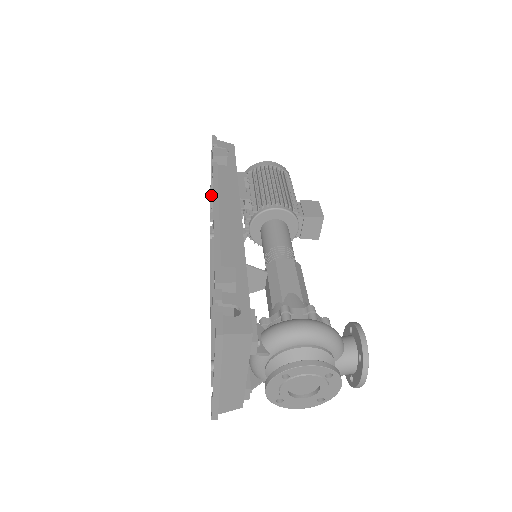
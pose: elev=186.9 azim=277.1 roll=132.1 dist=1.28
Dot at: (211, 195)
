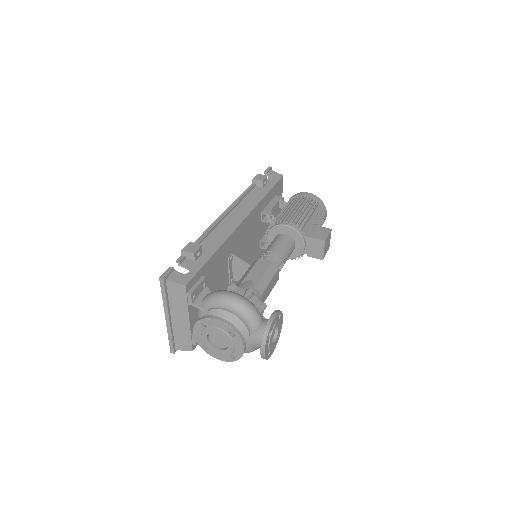
Dot at: occluded
